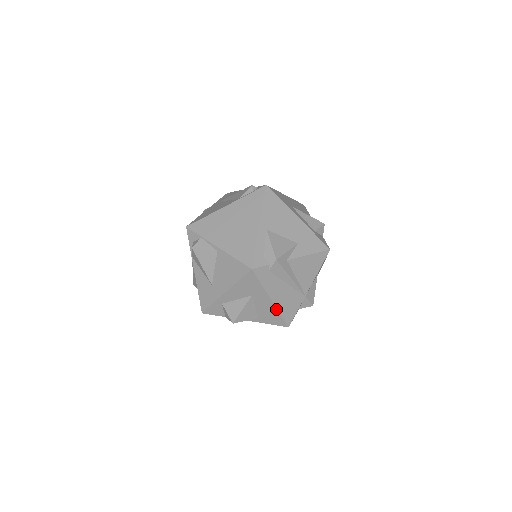
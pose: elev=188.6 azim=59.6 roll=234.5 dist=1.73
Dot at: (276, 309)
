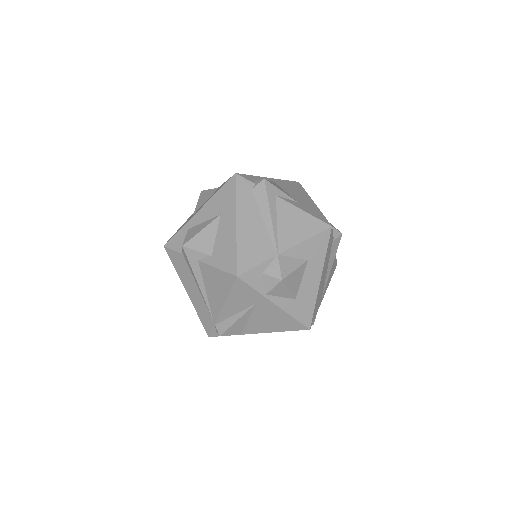
Dot at: (235, 239)
